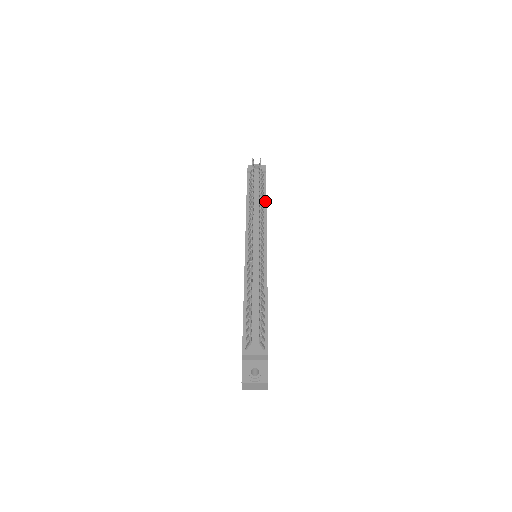
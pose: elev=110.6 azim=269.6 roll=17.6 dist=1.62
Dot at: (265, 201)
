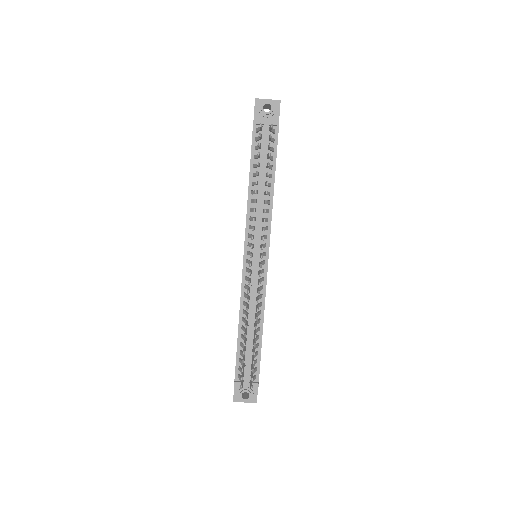
Dot at: (273, 181)
